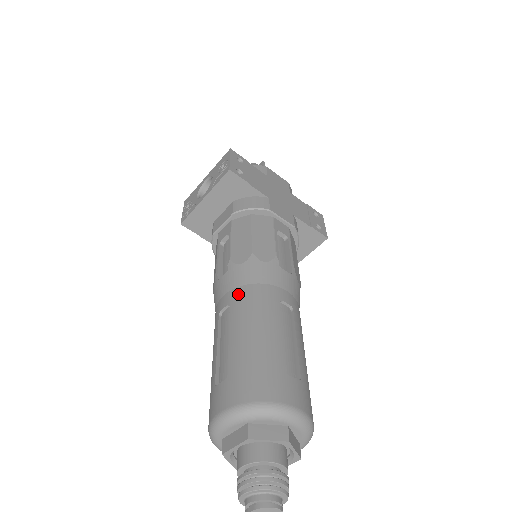
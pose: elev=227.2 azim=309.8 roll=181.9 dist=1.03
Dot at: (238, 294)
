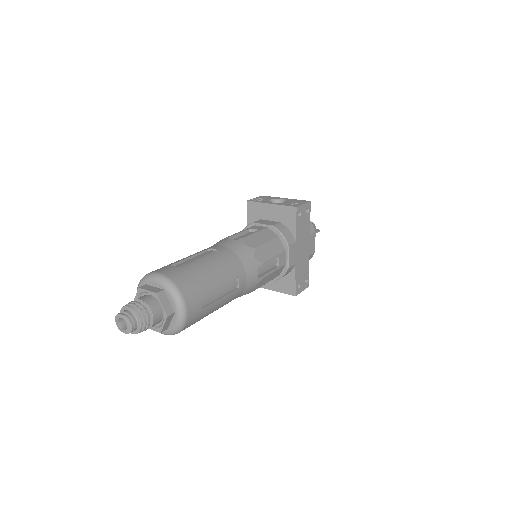
Dot at: (227, 252)
